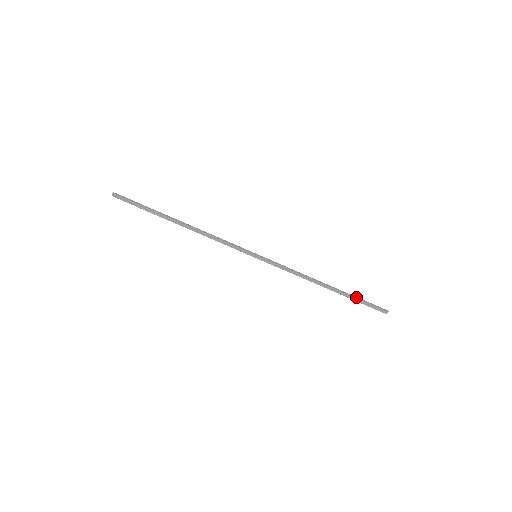
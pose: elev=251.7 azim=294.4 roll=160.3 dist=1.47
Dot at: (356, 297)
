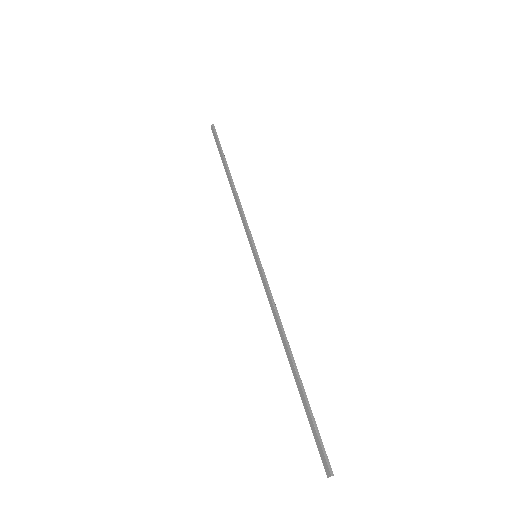
Dot at: (309, 405)
